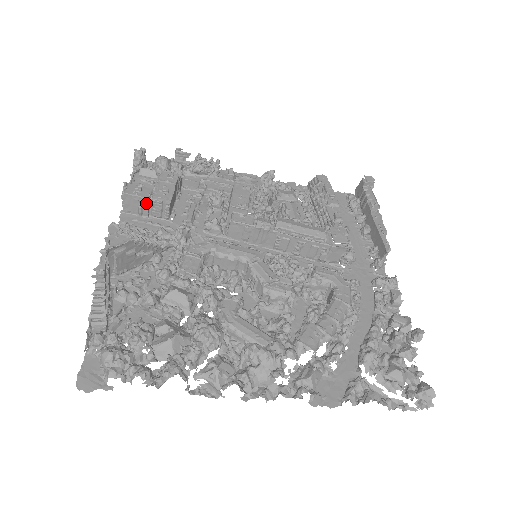
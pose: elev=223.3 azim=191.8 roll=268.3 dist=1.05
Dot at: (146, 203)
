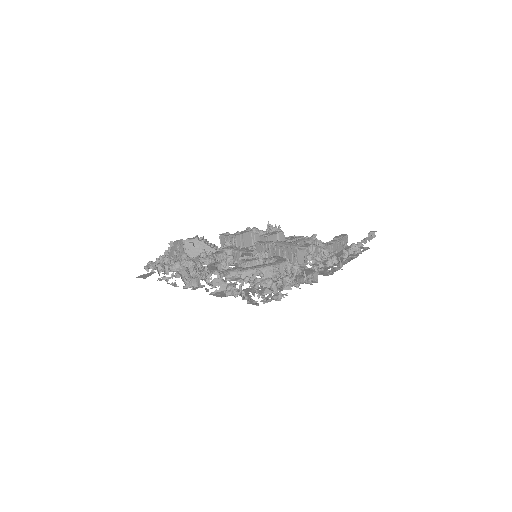
Dot at: (227, 239)
